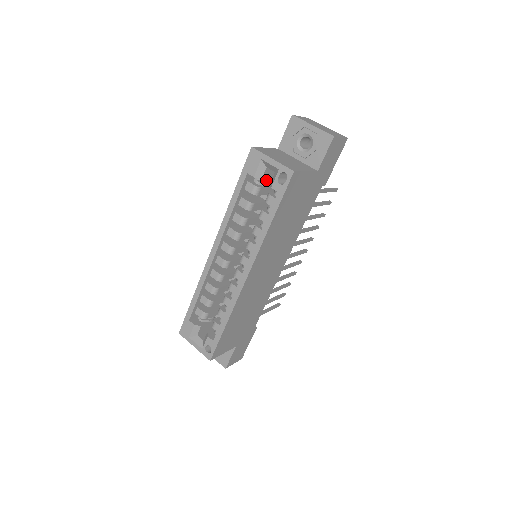
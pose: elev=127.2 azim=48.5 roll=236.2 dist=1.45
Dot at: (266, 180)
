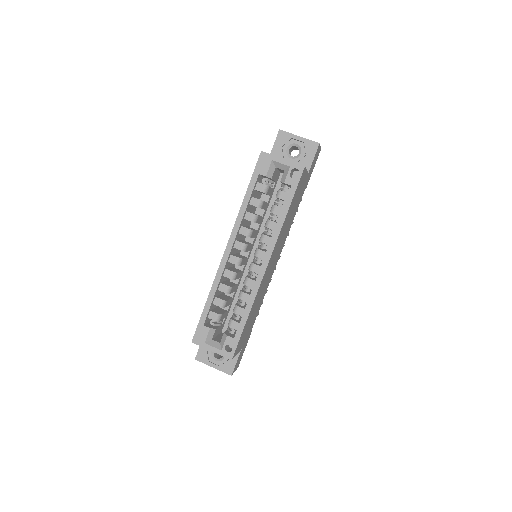
Dot at: (271, 181)
